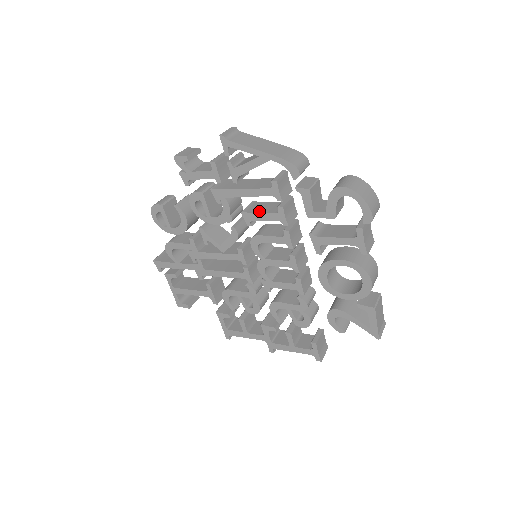
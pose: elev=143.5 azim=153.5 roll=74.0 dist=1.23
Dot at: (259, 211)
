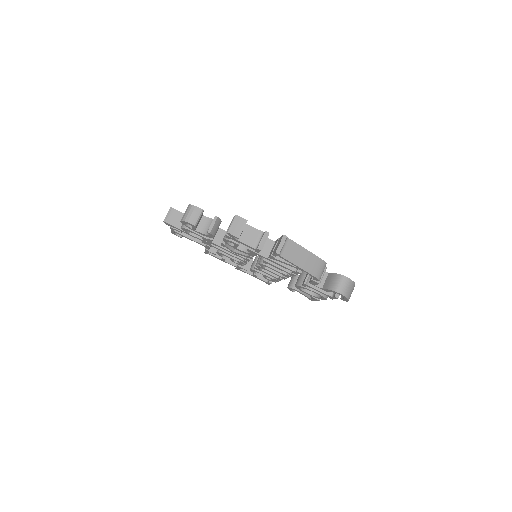
Dot at: occluded
